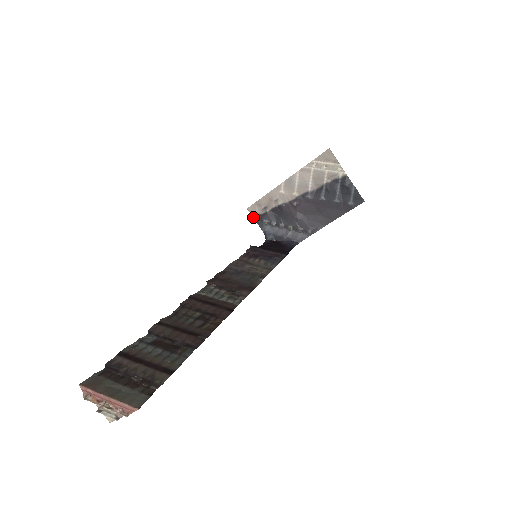
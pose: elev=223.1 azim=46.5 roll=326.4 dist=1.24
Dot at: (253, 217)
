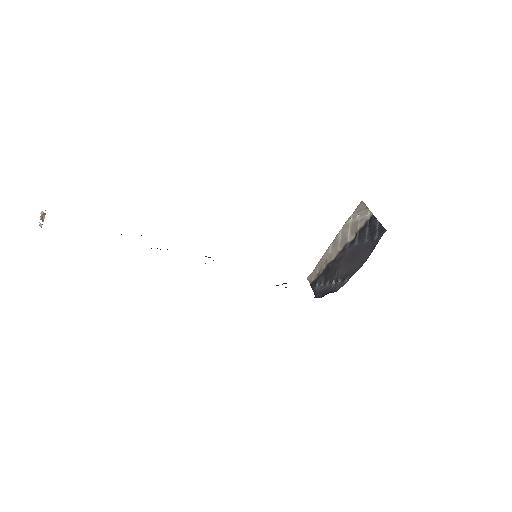
Dot at: (310, 284)
